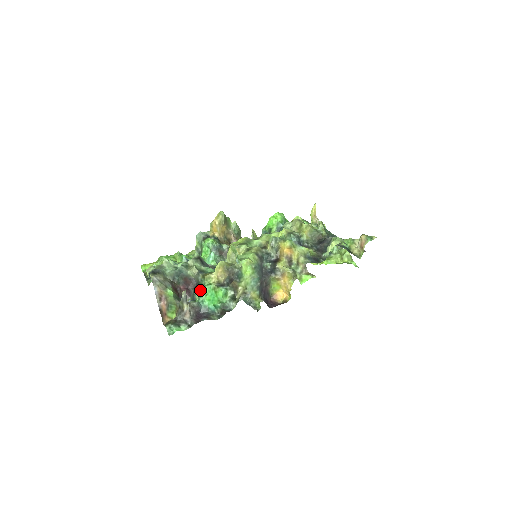
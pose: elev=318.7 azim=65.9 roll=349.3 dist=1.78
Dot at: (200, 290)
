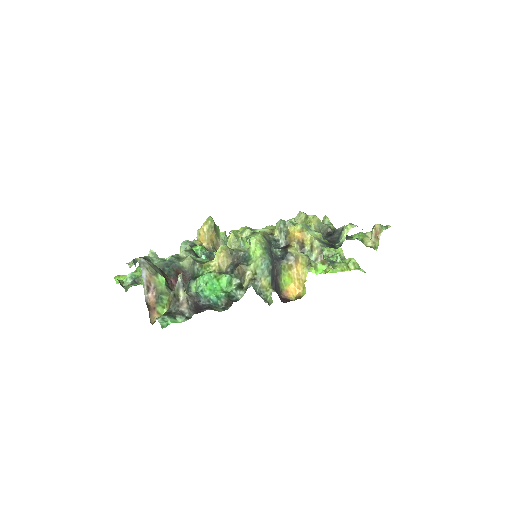
Dot at: (198, 279)
